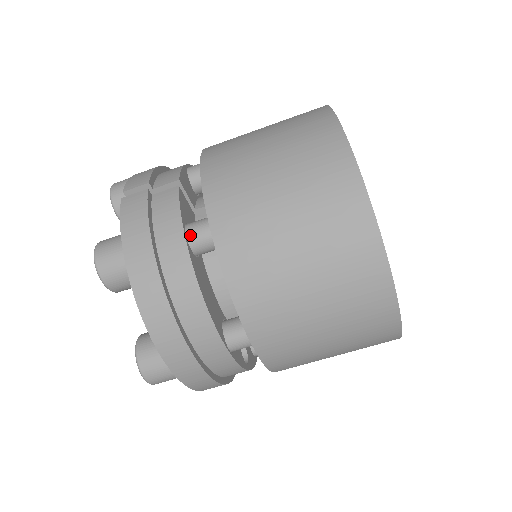
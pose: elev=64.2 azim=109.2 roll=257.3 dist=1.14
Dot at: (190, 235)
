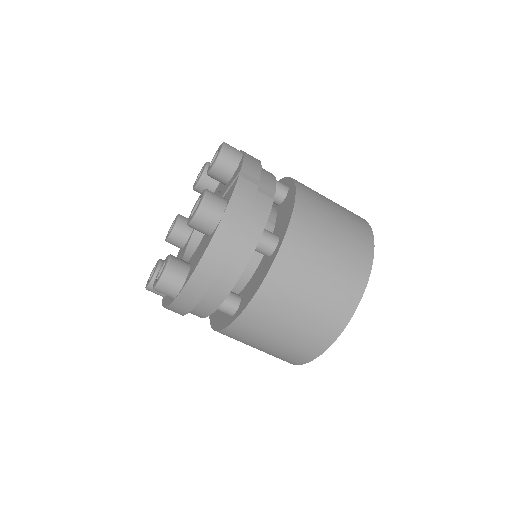
Dot at: (262, 239)
